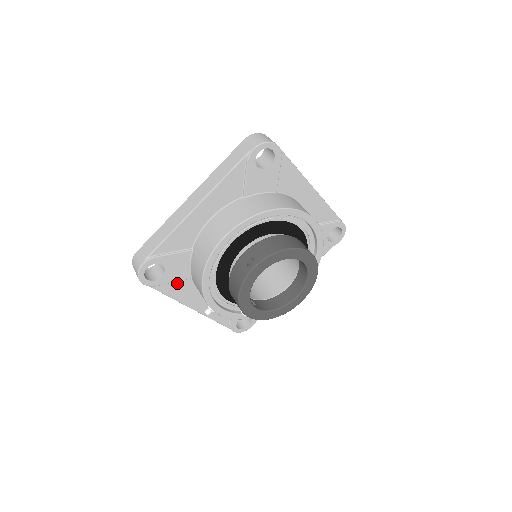
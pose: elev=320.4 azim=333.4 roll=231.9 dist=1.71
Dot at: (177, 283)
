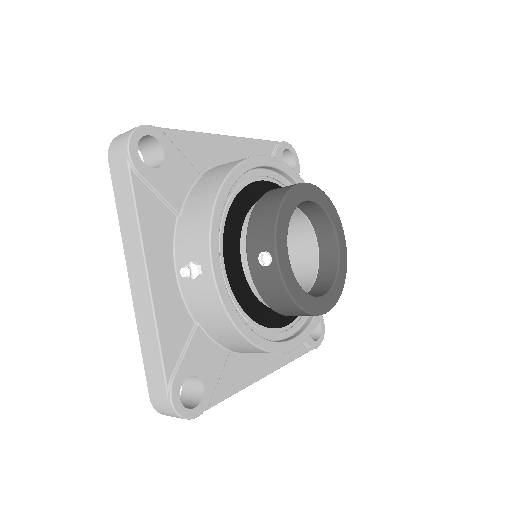
Dot at: (159, 204)
